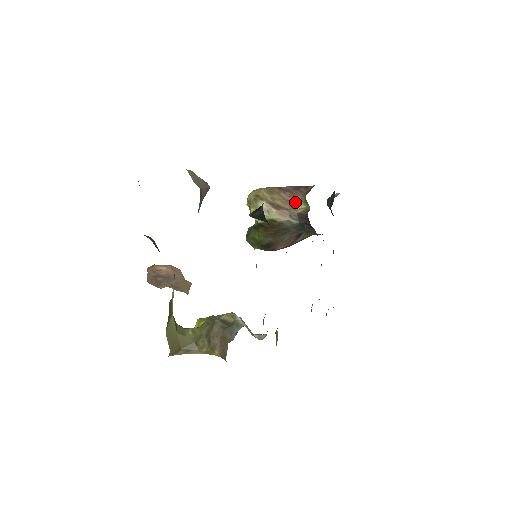
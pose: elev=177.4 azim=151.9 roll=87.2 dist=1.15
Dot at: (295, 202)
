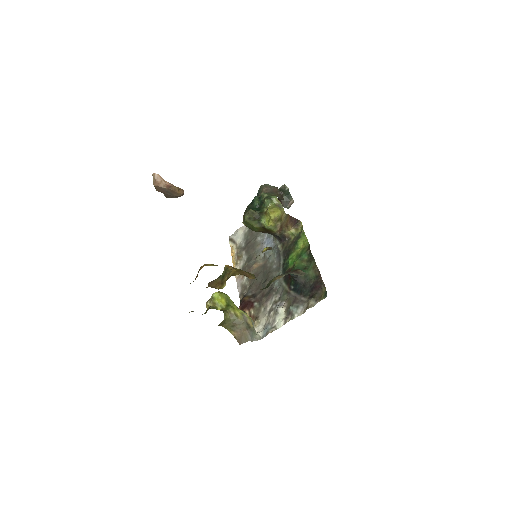
Dot at: (289, 228)
